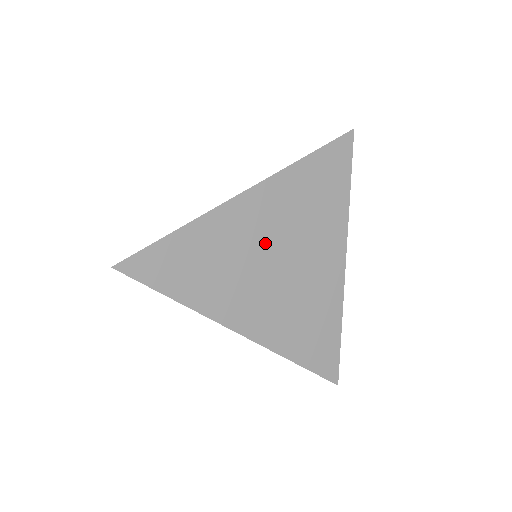
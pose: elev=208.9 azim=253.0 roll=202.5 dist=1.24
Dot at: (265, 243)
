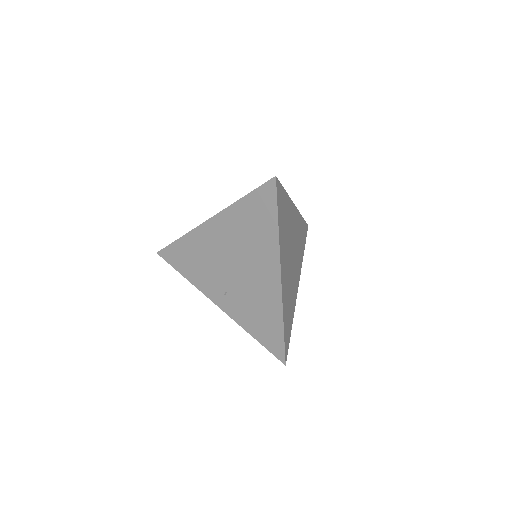
Dot at: (293, 240)
